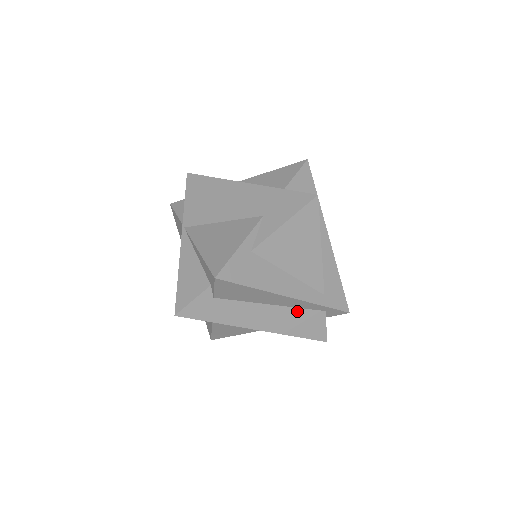
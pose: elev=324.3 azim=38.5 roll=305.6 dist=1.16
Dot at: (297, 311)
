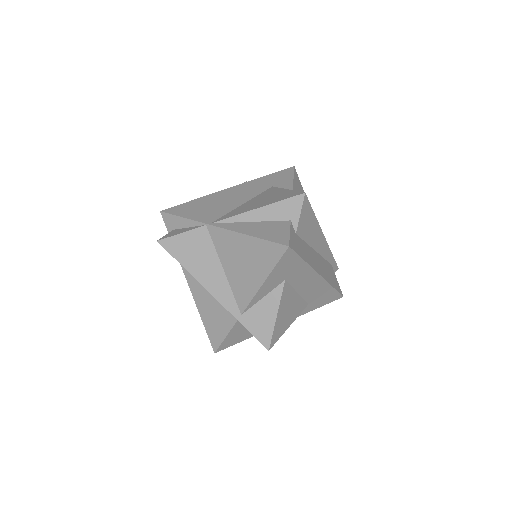
Dot at: (324, 261)
